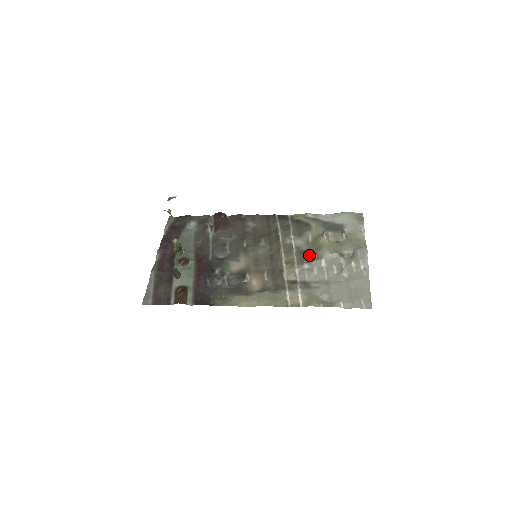
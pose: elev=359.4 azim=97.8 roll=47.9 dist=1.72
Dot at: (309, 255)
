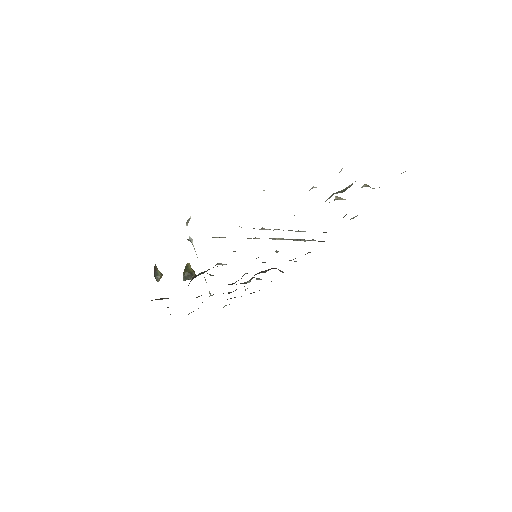
Dot at: occluded
